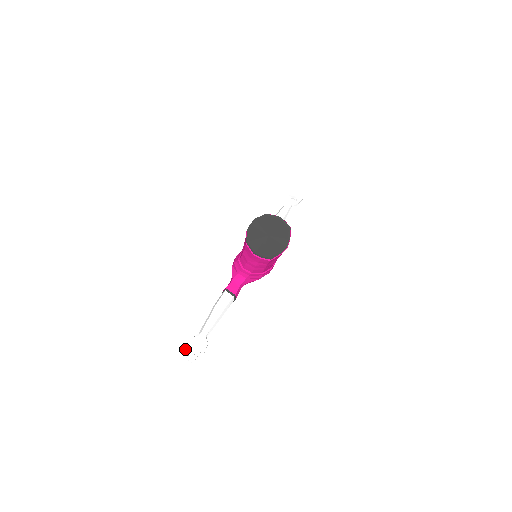
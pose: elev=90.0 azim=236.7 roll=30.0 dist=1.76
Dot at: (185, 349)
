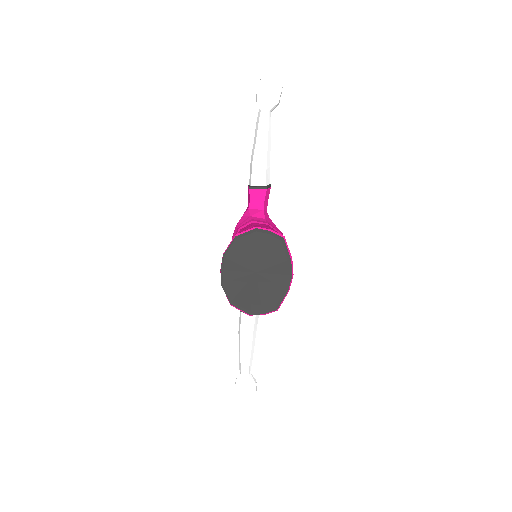
Dot at: (234, 397)
